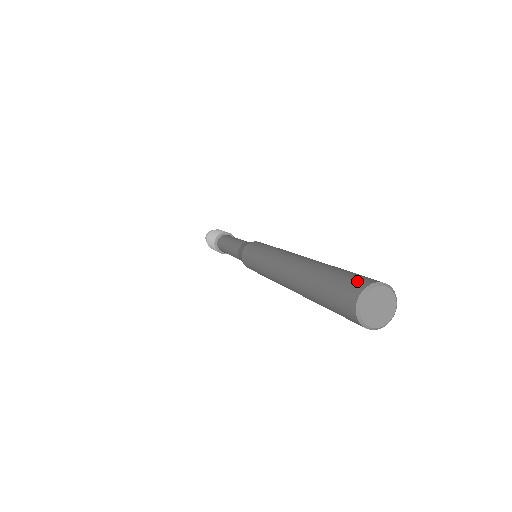
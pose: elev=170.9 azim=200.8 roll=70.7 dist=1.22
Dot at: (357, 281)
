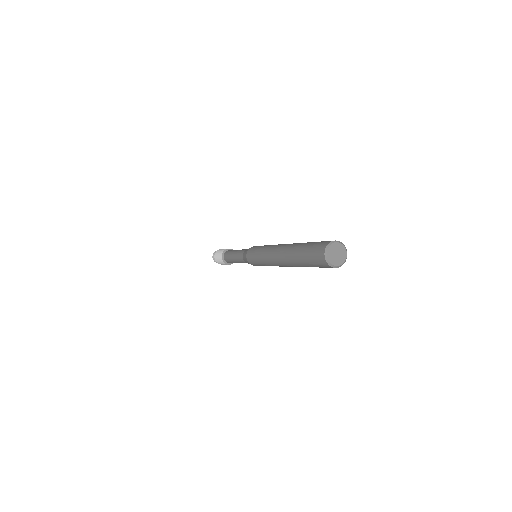
Dot at: occluded
